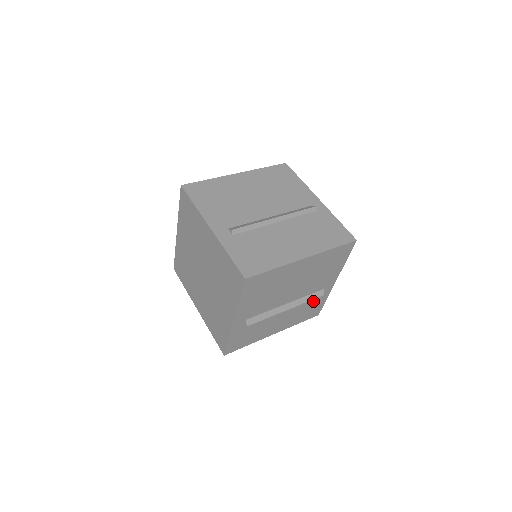
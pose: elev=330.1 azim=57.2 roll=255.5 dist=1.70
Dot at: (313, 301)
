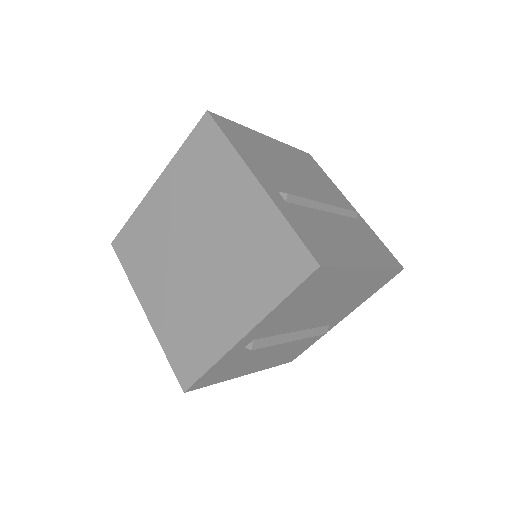
Dot at: (308, 339)
